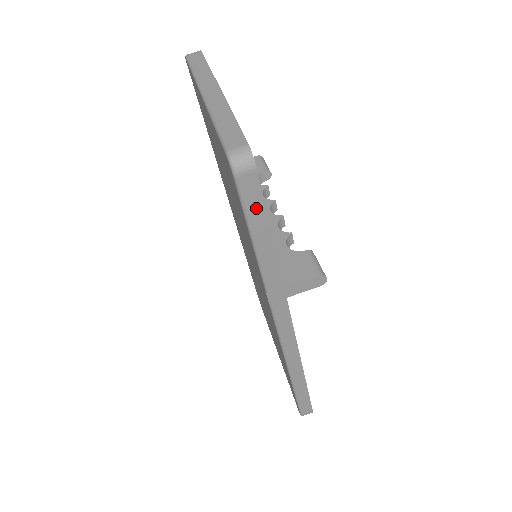
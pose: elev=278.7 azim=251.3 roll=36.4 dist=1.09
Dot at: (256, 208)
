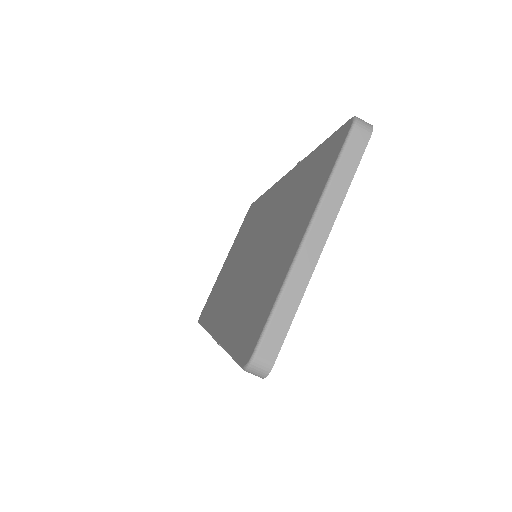
Dot at: occluded
